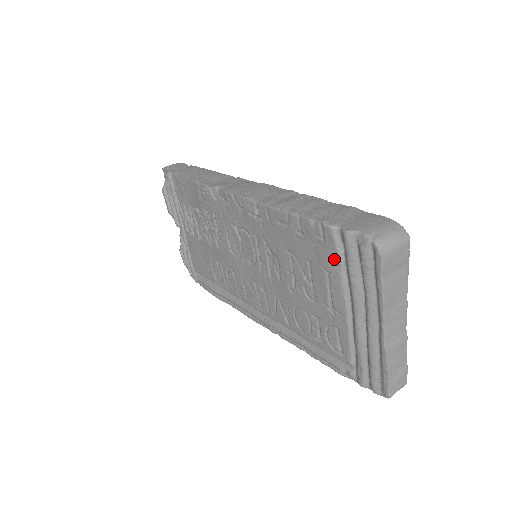
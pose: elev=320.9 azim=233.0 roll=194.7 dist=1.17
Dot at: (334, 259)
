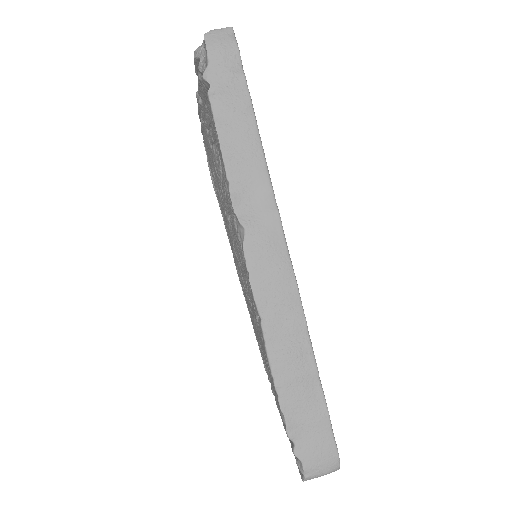
Dot at: occluded
